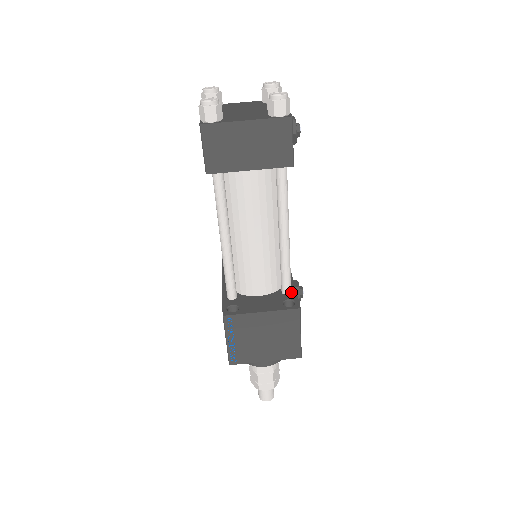
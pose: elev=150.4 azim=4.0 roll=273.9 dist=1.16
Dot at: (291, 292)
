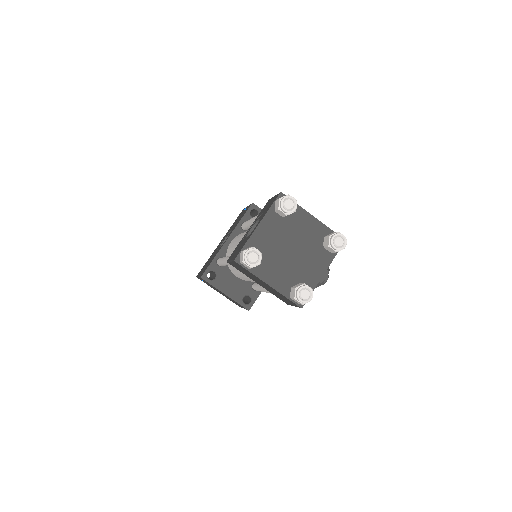
Dot at: occluded
